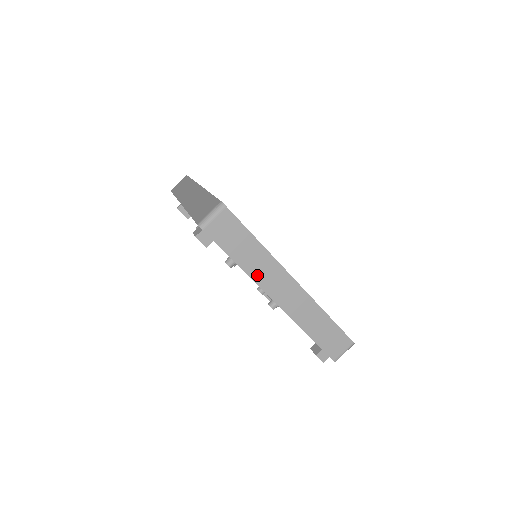
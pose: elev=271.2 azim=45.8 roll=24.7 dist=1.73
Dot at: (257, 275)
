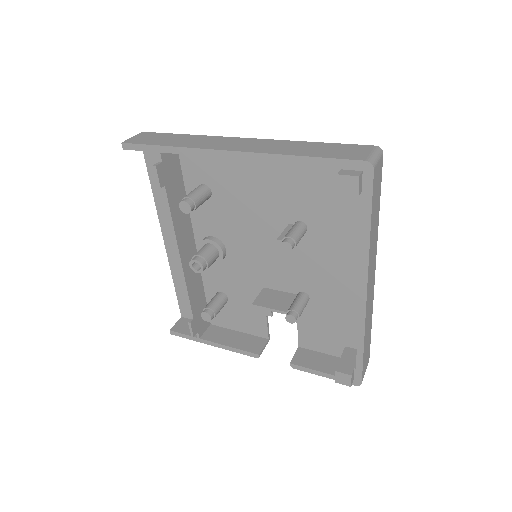
Dot at: (371, 252)
